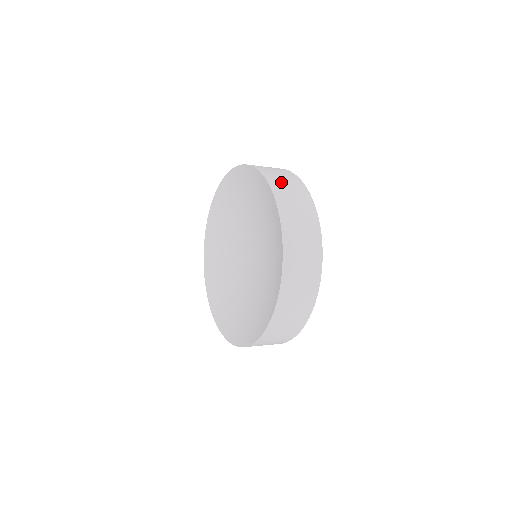
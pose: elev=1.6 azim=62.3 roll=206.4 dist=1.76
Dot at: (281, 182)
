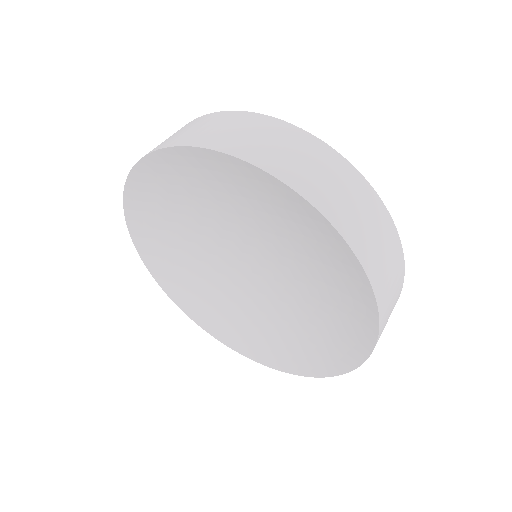
Dot at: occluded
